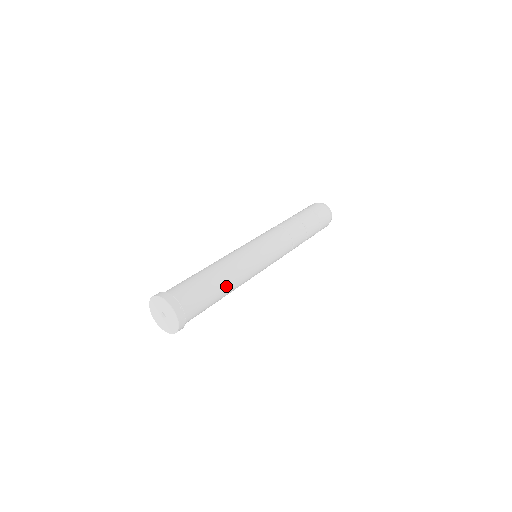
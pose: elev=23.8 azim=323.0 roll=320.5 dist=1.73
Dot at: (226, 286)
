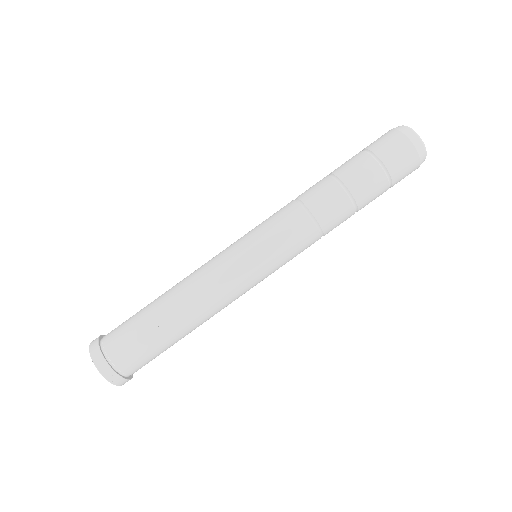
Dot at: (191, 329)
